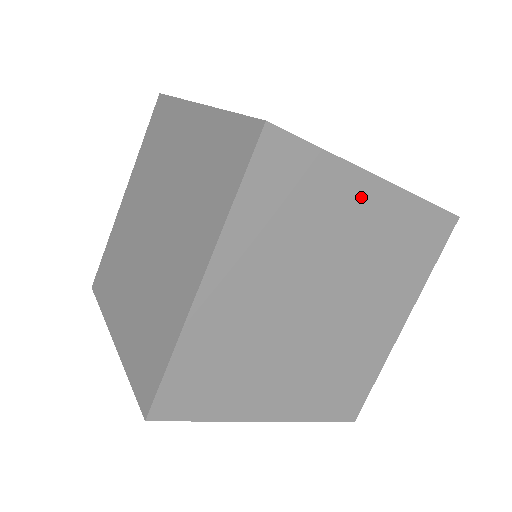
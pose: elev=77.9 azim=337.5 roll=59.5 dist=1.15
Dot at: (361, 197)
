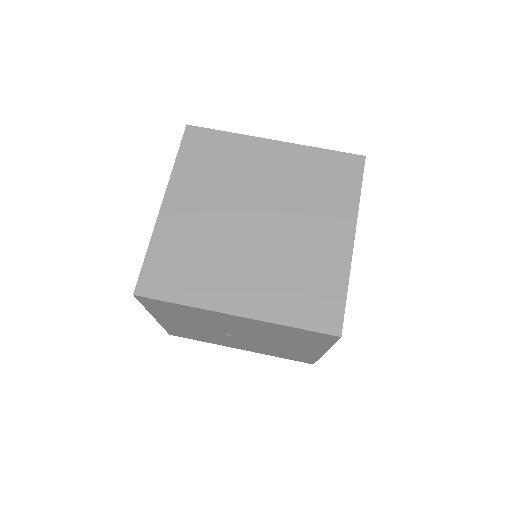
Dot at: occluded
